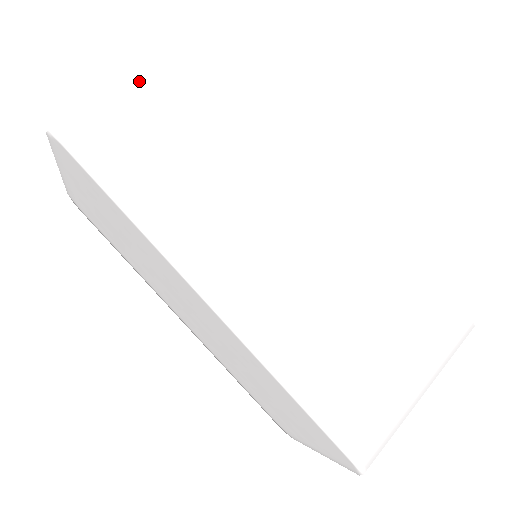
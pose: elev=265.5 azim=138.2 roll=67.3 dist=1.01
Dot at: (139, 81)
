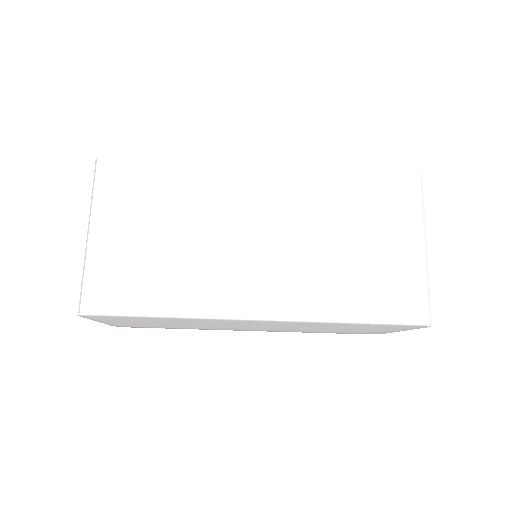
Dot at: (95, 236)
